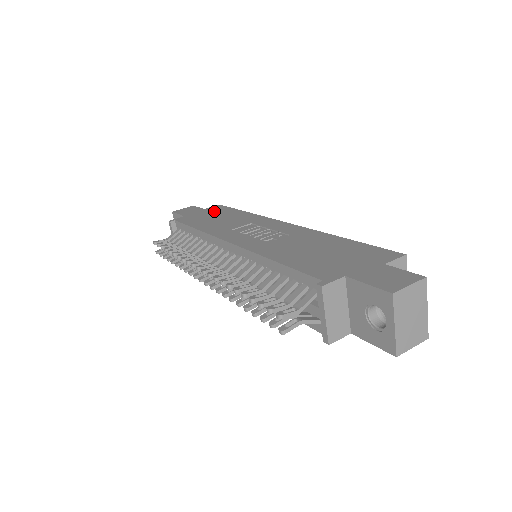
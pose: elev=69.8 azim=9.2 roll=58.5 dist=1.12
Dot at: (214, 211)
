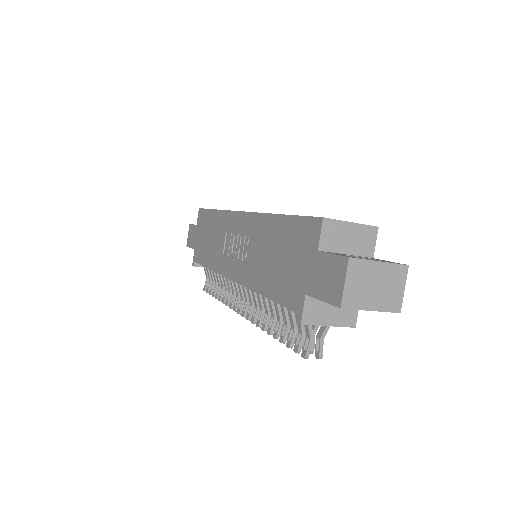
Dot at: (202, 226)
